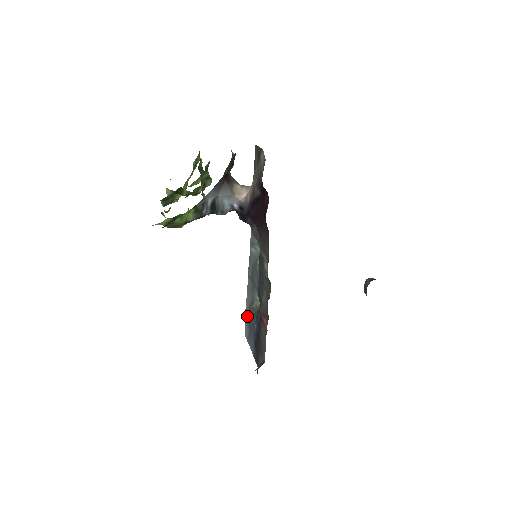
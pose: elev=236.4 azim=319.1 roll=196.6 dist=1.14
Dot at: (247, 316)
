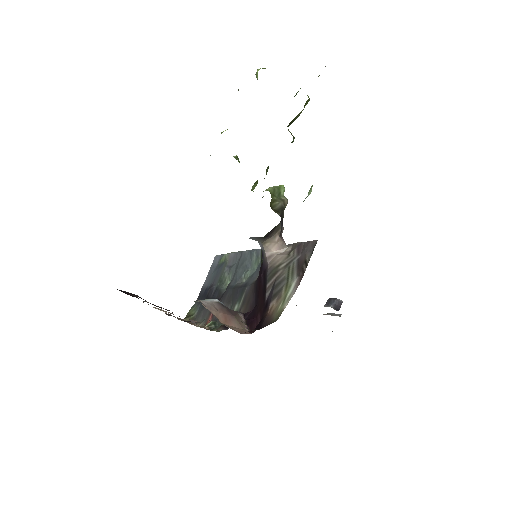
Dot at: (222, 259)
